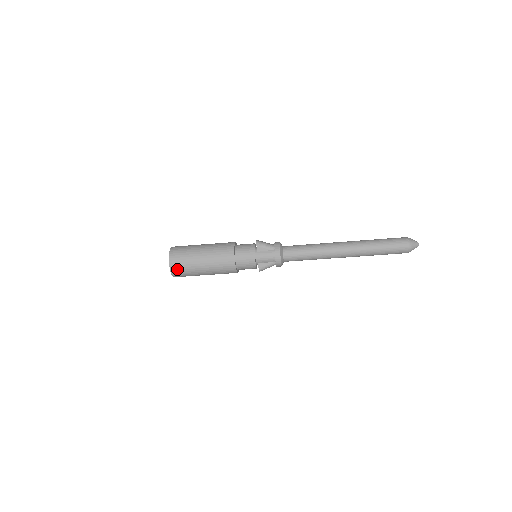
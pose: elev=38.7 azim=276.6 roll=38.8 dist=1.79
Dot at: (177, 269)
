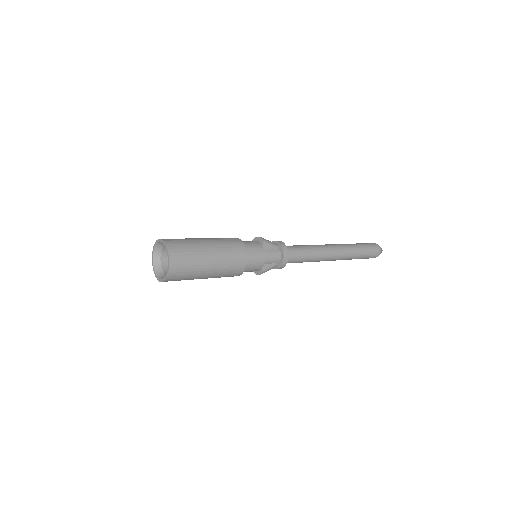
Dot at: (178, 268)
